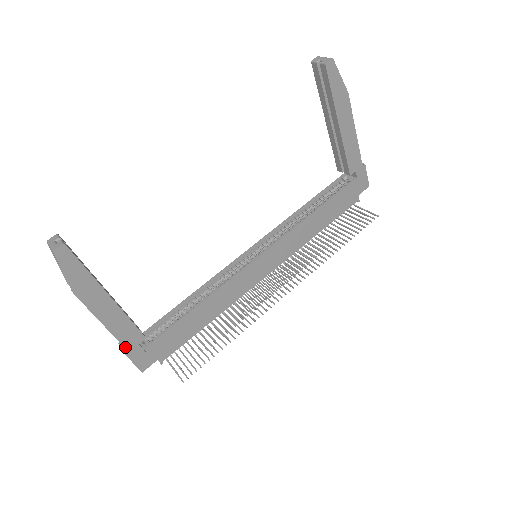
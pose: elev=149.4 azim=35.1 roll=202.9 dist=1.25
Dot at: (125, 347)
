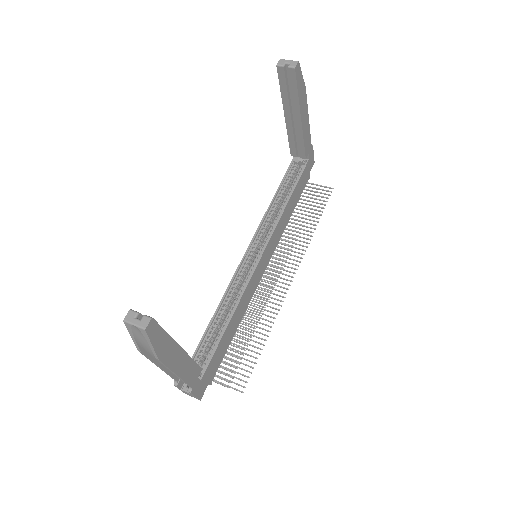
Dot at: (190, 386)
